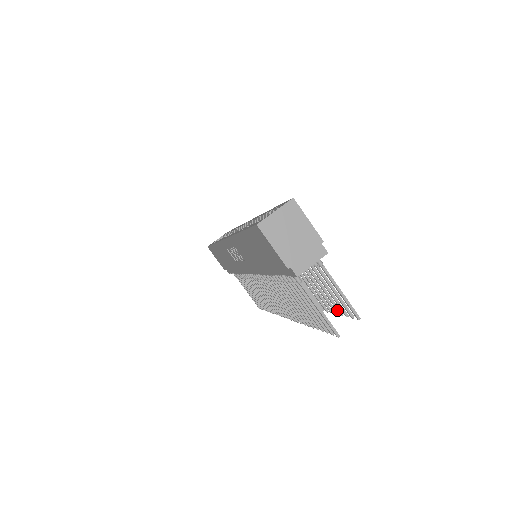
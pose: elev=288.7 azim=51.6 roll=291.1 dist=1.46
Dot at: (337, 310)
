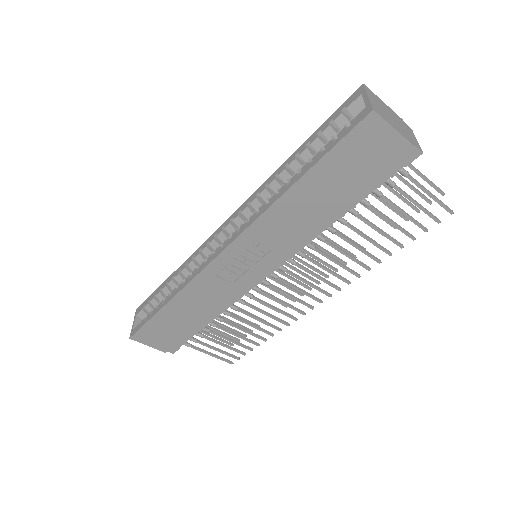
Dot at: (403, 217)
